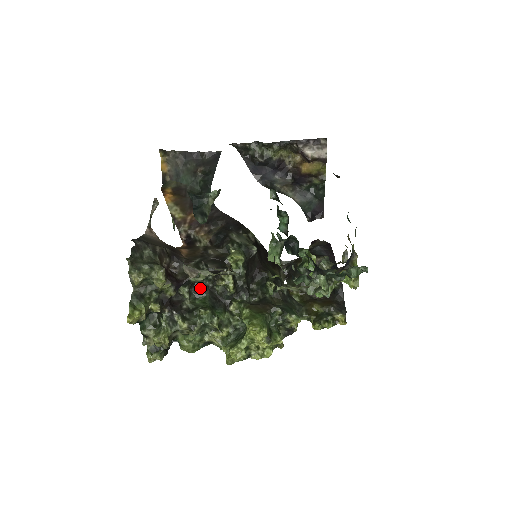
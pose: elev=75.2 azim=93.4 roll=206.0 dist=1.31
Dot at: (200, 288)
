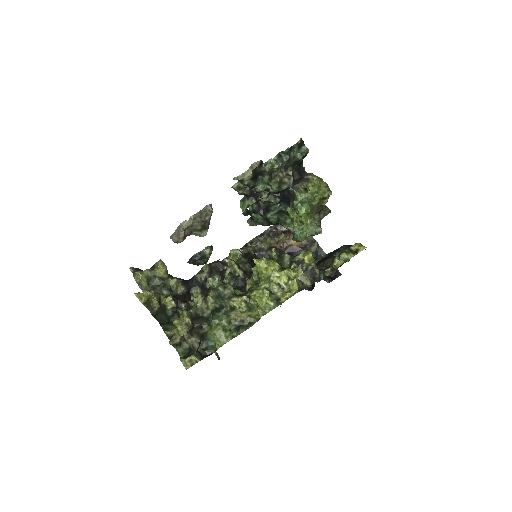
Dot at: occluded
